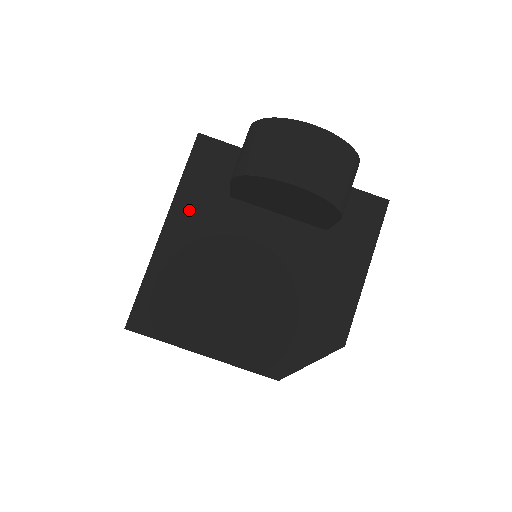
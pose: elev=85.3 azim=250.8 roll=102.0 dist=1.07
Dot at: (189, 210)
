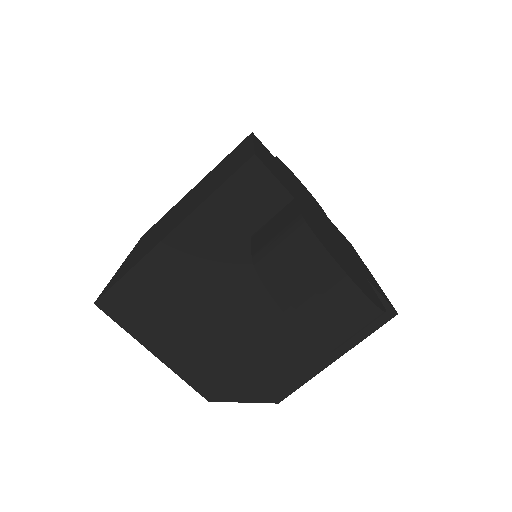
Dot at: (204, 229)
